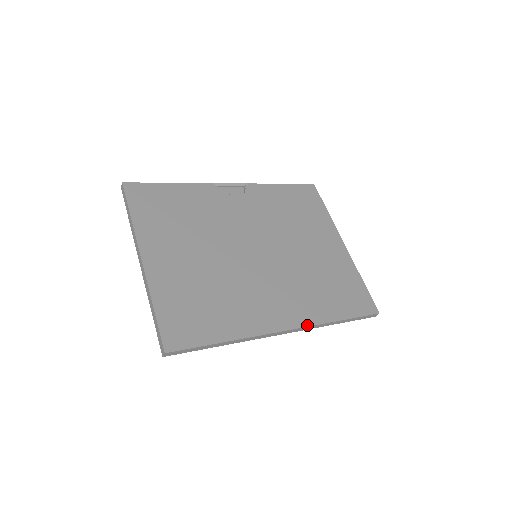
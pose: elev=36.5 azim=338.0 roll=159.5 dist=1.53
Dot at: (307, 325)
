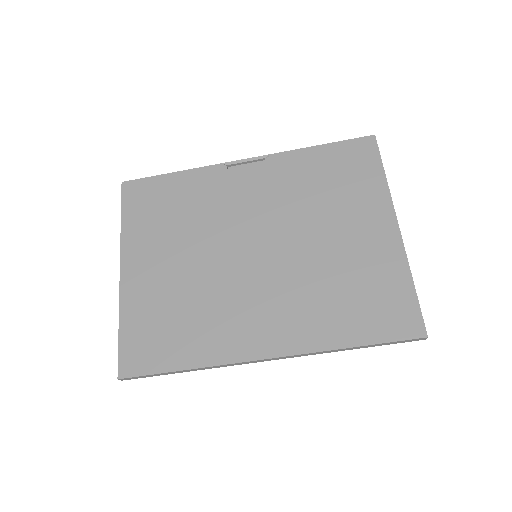
Dot at: (298, 353)
